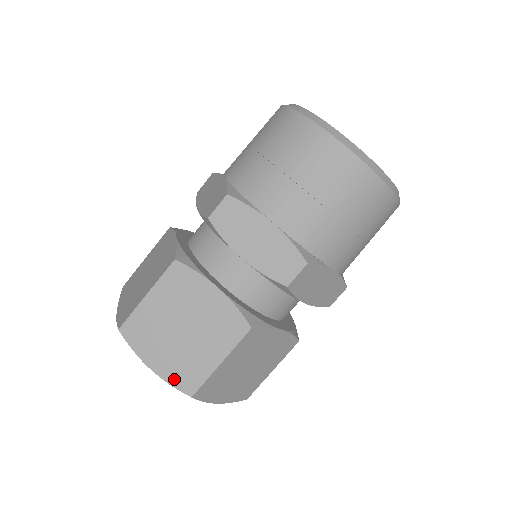
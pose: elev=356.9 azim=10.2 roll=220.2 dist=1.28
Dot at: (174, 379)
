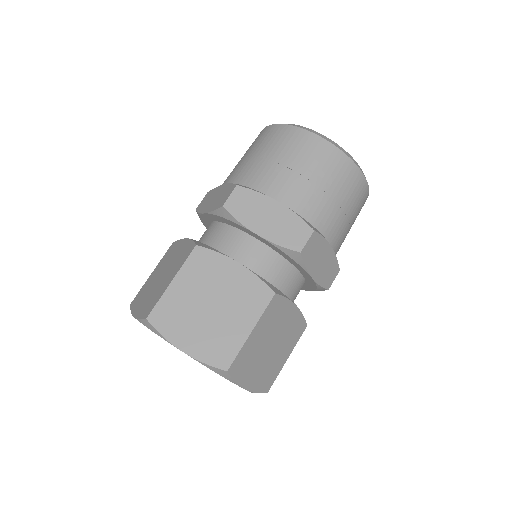
Dot at: (259, 387)
